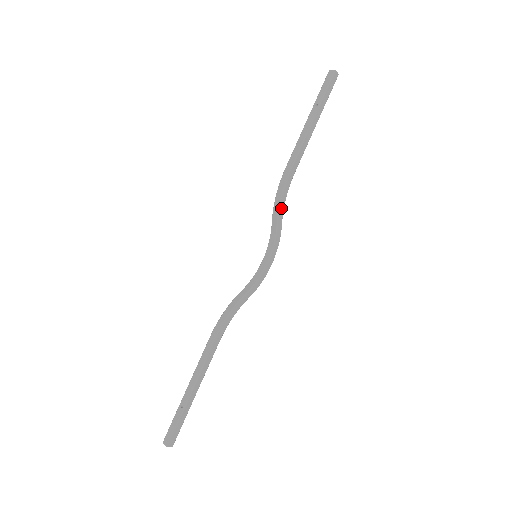
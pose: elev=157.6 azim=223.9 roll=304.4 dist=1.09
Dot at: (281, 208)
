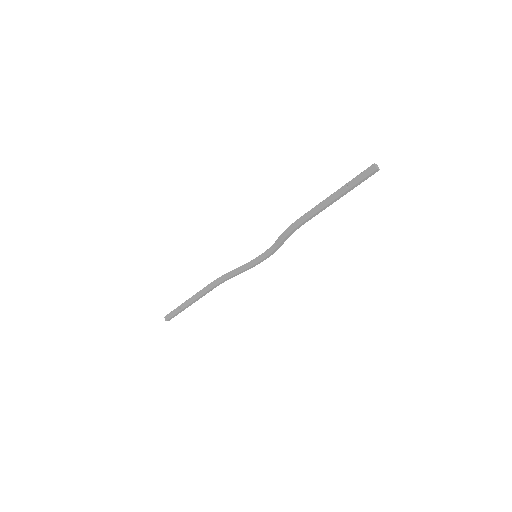
Dot at: (286, 238)
